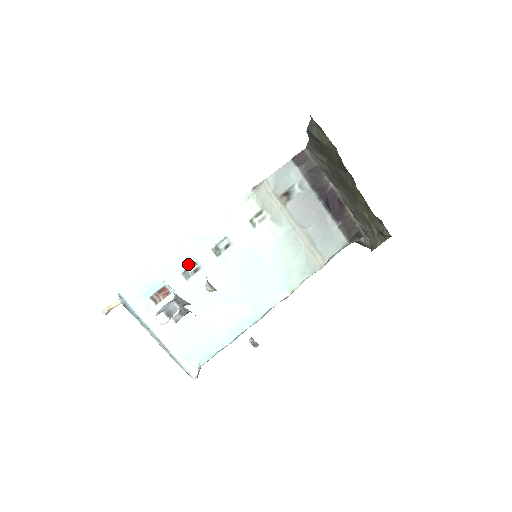
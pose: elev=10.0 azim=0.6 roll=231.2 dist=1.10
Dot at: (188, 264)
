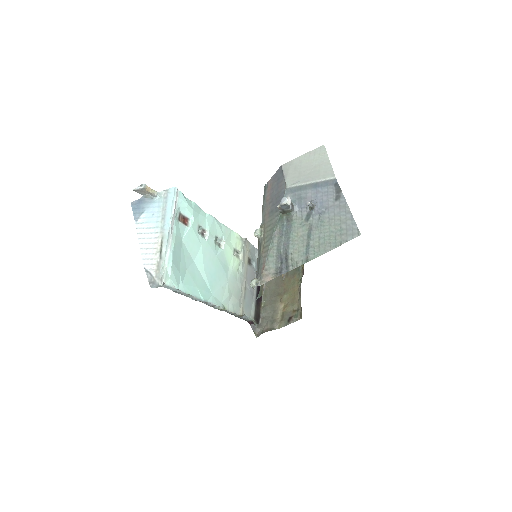
Dot at: (204, 226)
